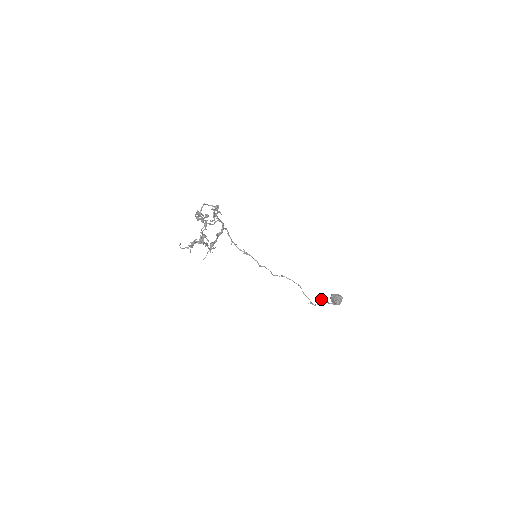
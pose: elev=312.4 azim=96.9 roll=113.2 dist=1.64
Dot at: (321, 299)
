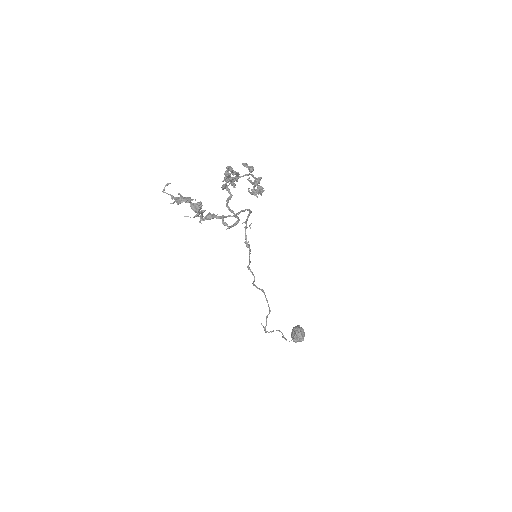
Dot at: occluded
